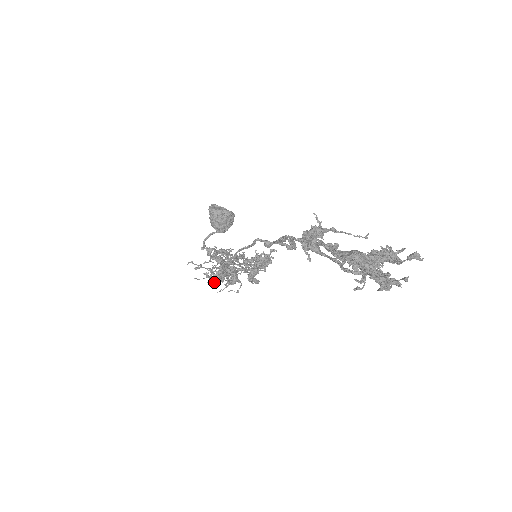
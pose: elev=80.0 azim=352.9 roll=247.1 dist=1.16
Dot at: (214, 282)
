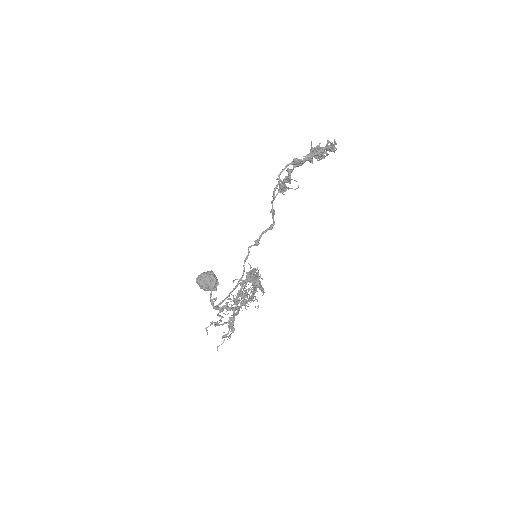
Dot at: (252, 274)
